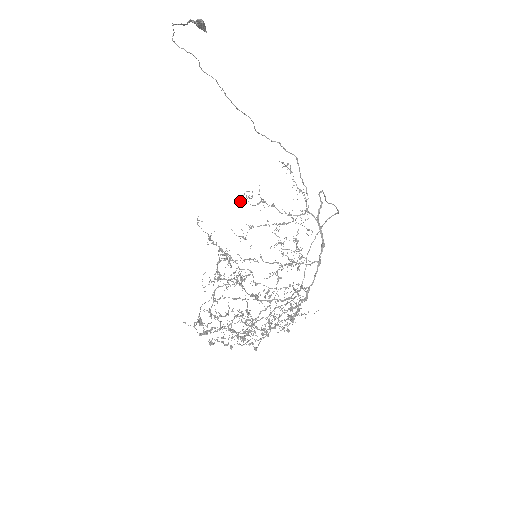
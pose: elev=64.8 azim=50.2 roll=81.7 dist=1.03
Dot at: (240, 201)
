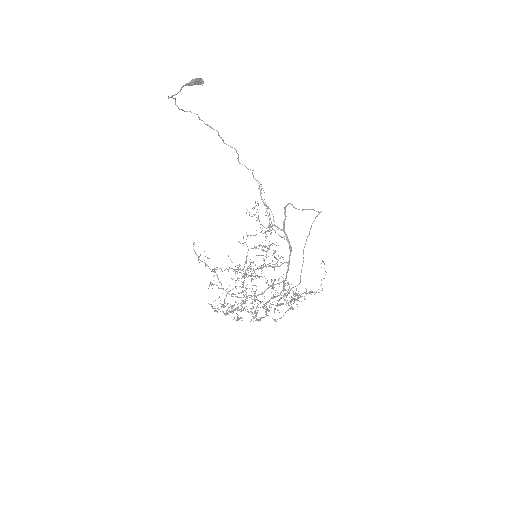
Dot at: (246, 212)
